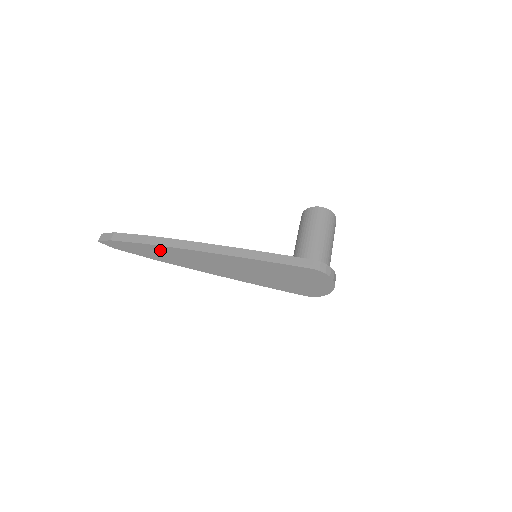
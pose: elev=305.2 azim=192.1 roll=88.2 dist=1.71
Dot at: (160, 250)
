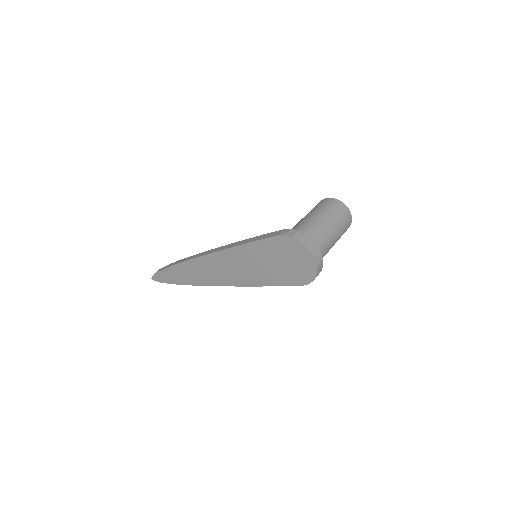
Dot at: (182, 270)
